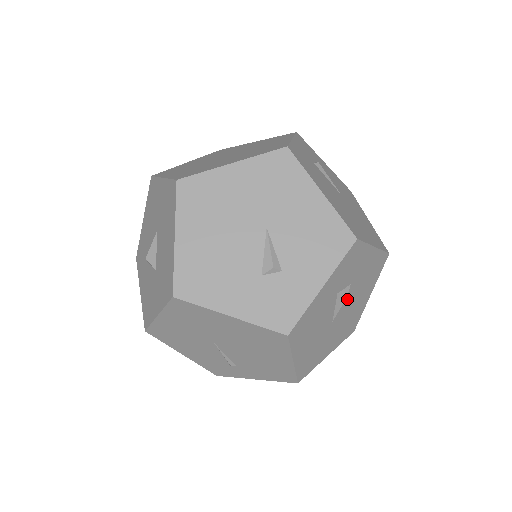
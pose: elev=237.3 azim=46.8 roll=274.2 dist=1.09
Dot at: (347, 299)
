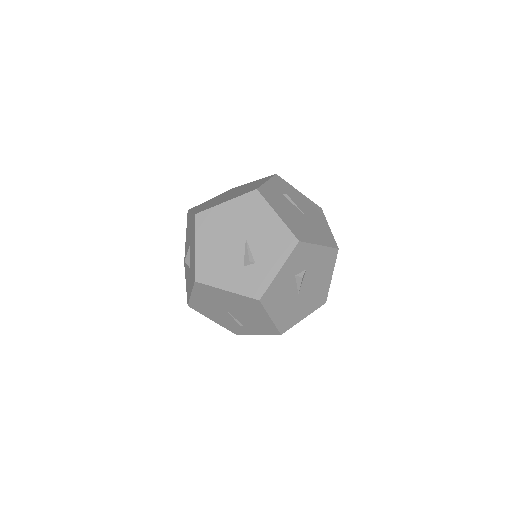
Dot at: (307, 279)
